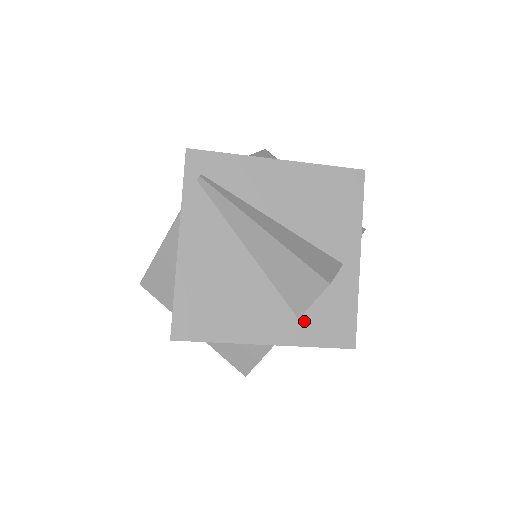
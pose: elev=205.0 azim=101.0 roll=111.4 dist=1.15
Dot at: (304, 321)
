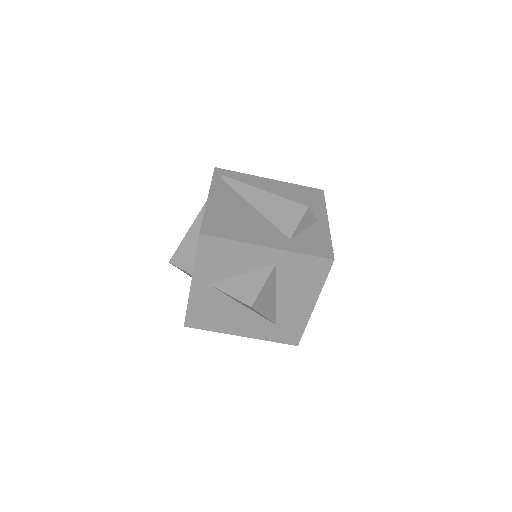
Dot at: (294, 241)
